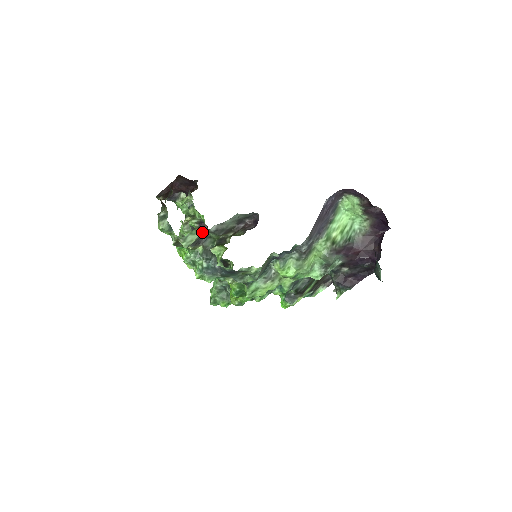
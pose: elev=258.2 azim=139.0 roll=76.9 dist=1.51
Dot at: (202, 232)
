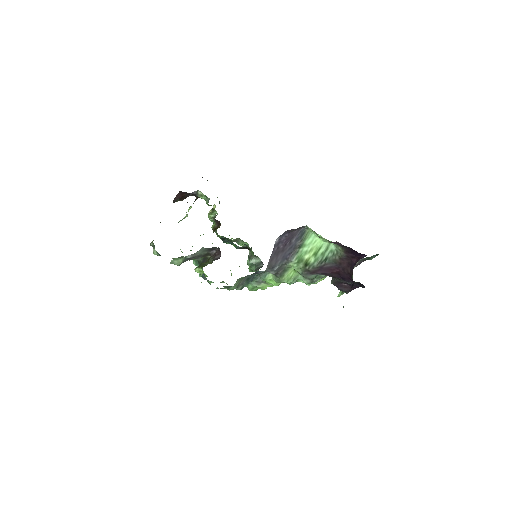
Dot at: (184, 257)
